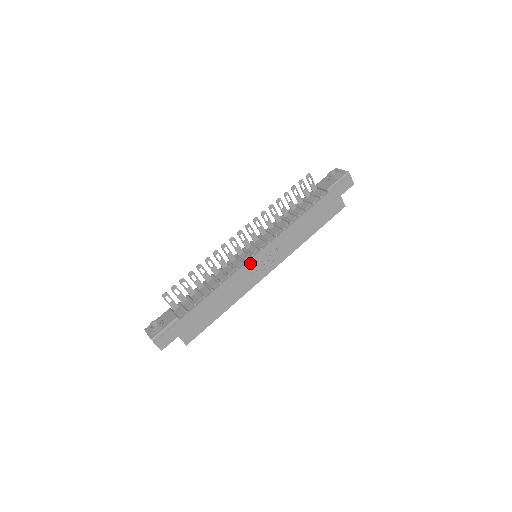
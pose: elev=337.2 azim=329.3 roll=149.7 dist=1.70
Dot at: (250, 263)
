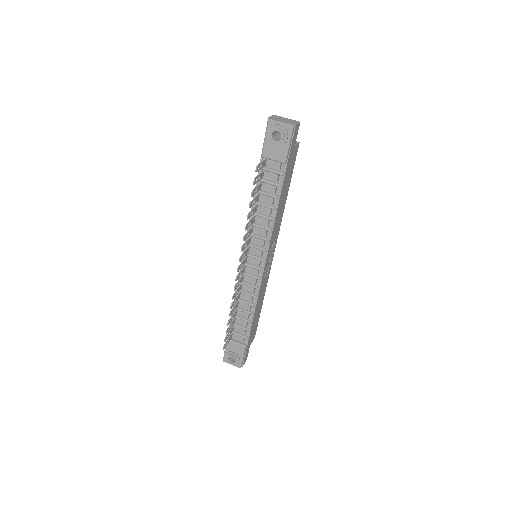
Dot at: (263, 274)
